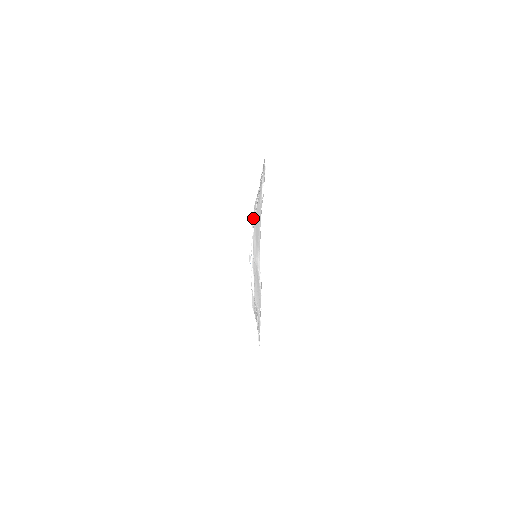
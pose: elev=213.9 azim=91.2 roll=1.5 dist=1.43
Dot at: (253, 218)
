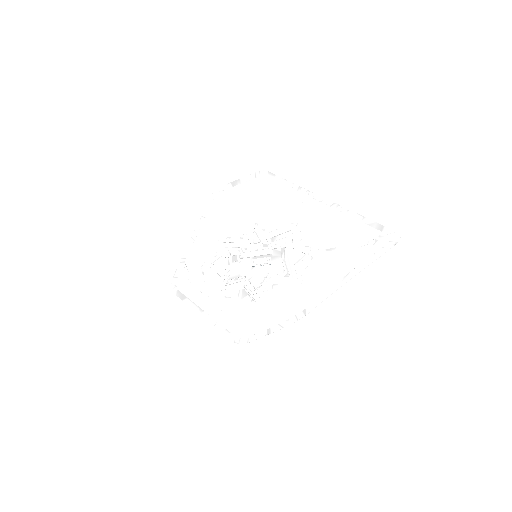
Dot at: (294, 235)
